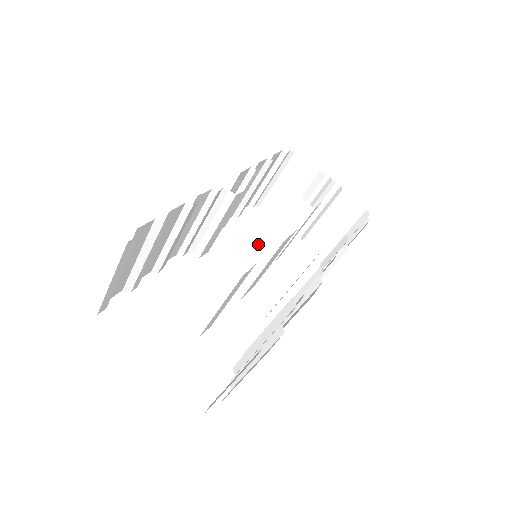
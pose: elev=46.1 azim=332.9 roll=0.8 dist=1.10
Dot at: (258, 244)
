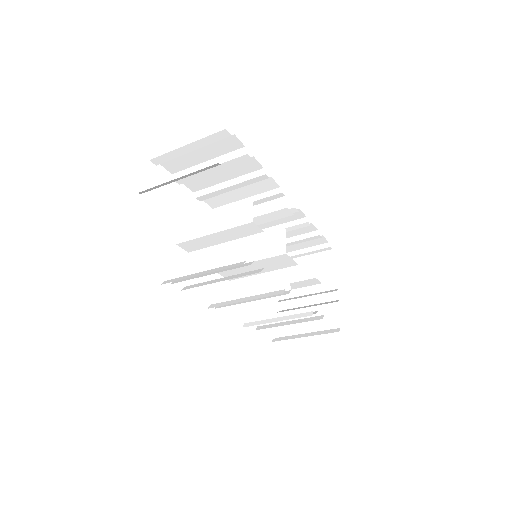
Dot at: (269, 243)
